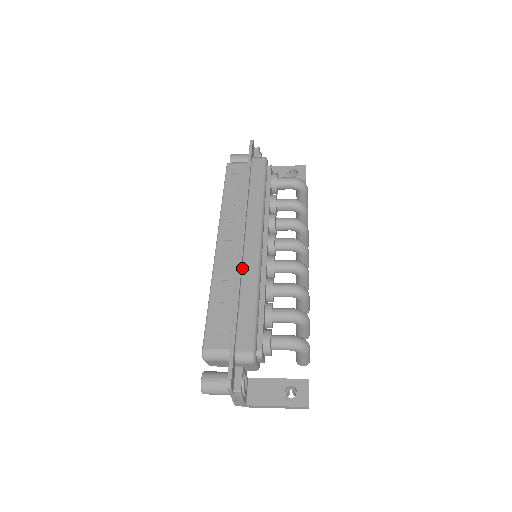
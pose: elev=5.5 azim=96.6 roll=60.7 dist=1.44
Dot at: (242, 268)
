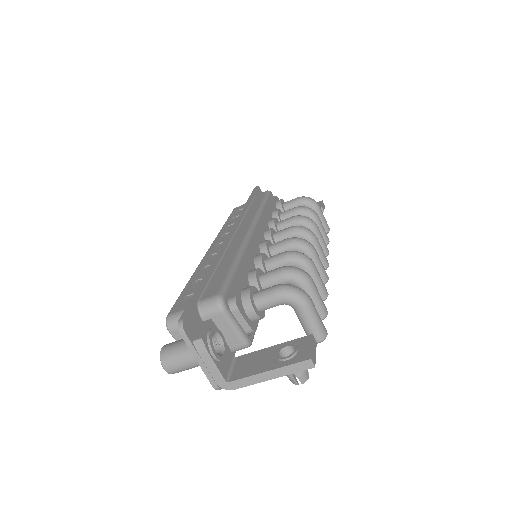
Dot at: (226, 249)
